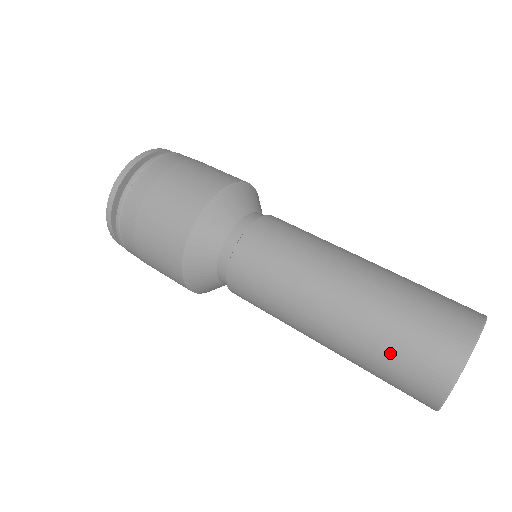
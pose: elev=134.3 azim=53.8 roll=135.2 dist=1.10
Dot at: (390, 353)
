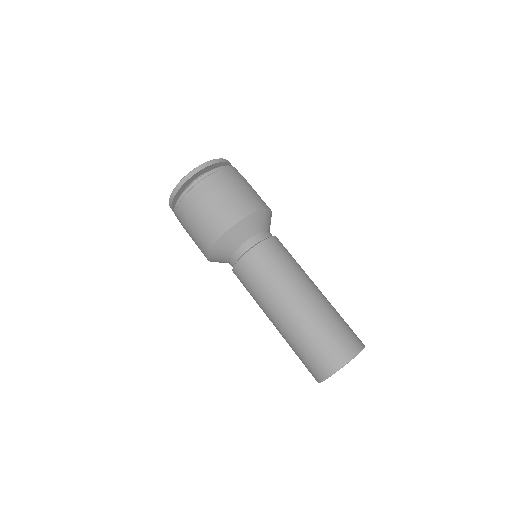
Dot at: (297, 355)
